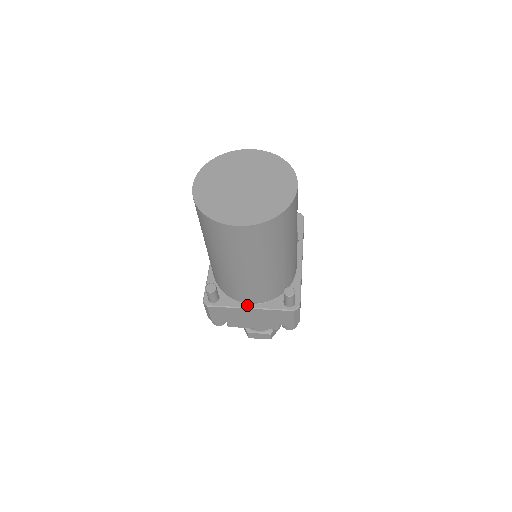
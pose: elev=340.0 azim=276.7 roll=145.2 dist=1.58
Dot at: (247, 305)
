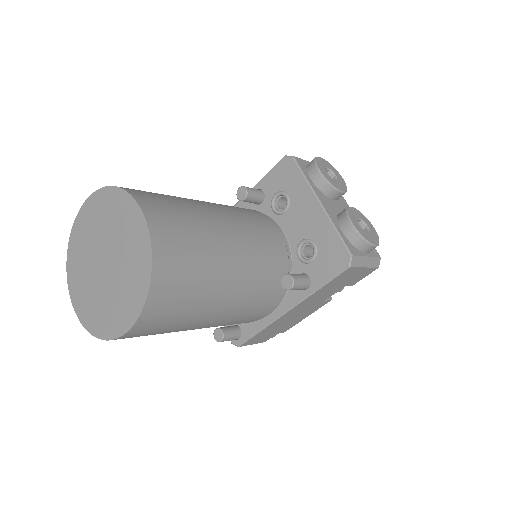
Dot at: occluded
